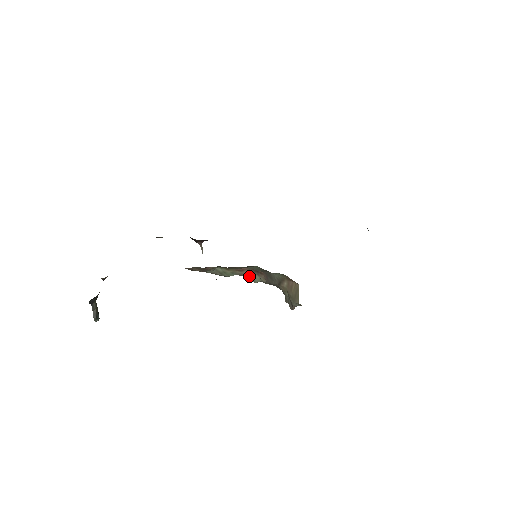
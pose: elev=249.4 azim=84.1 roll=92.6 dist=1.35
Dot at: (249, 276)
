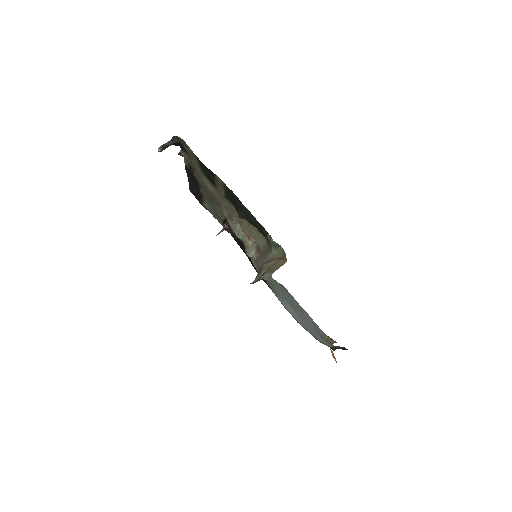
Dot at: (249, 247)
